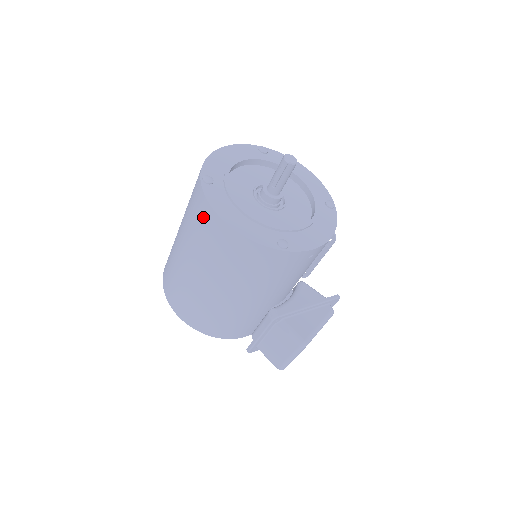
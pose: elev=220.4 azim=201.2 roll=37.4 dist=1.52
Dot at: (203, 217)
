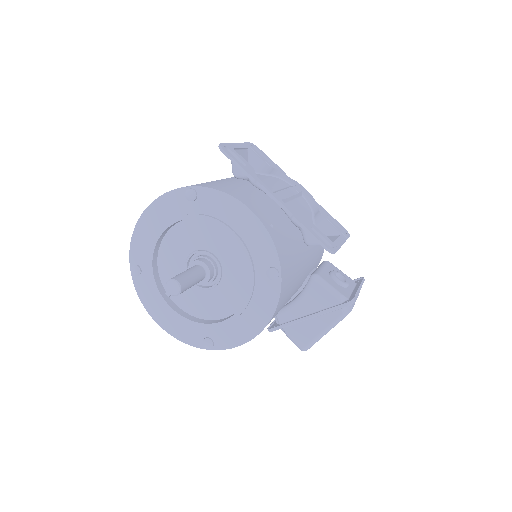
Dot at: occluded
